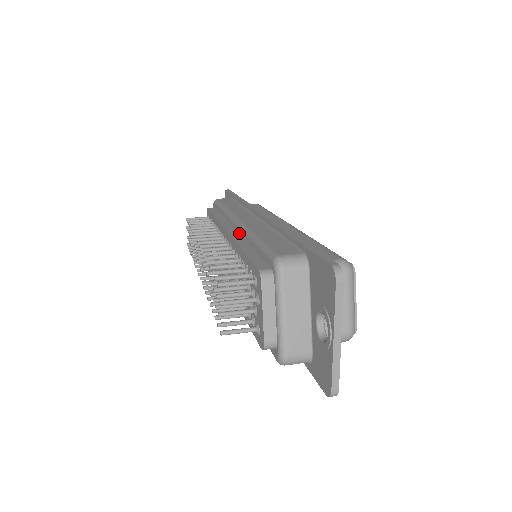
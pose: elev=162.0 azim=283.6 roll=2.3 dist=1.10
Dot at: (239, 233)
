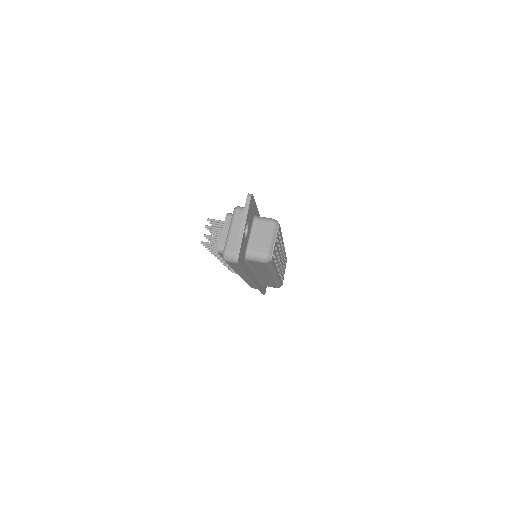
Dot at: occluded
